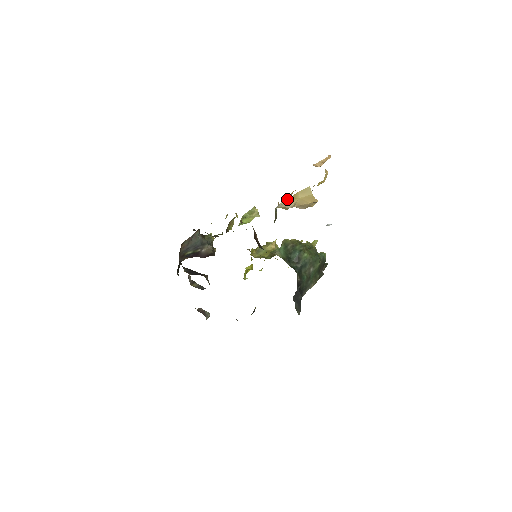
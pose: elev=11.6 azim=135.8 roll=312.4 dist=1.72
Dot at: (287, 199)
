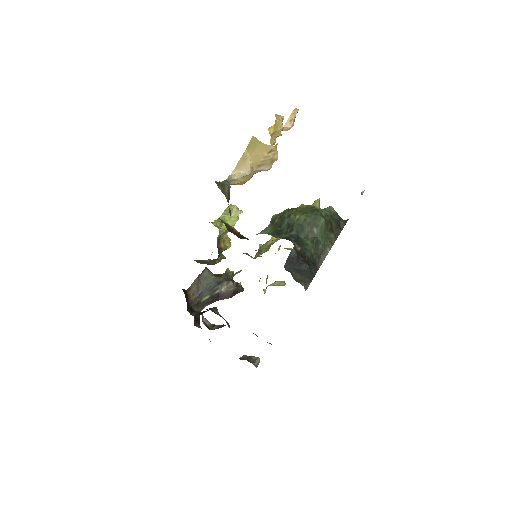
Dot at: (237, 165)
